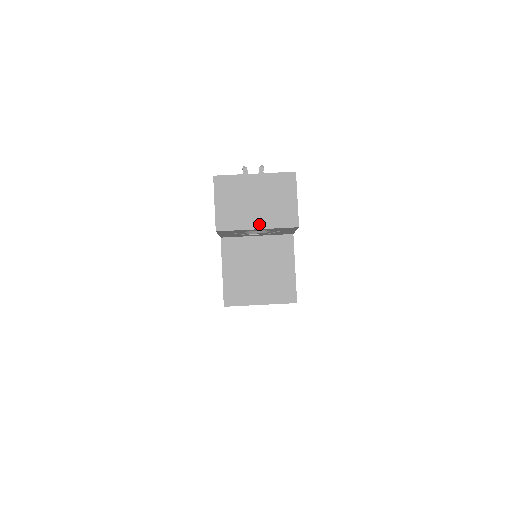
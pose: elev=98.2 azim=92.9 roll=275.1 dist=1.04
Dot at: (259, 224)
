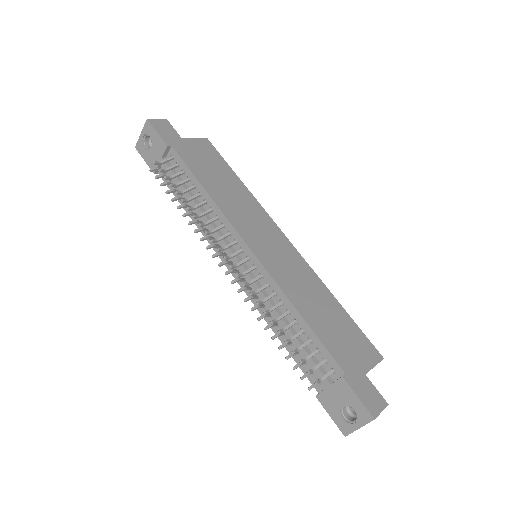
Dot at: occluded
